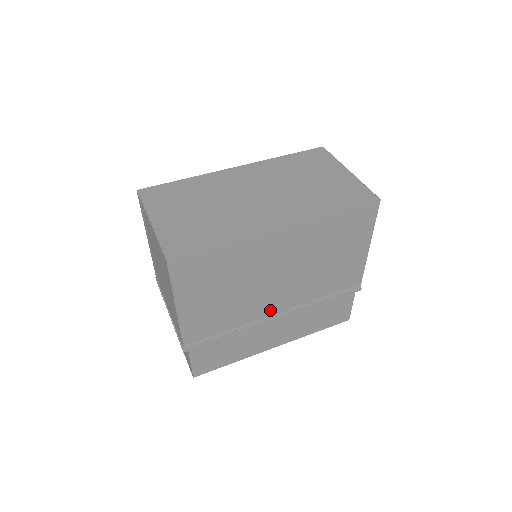
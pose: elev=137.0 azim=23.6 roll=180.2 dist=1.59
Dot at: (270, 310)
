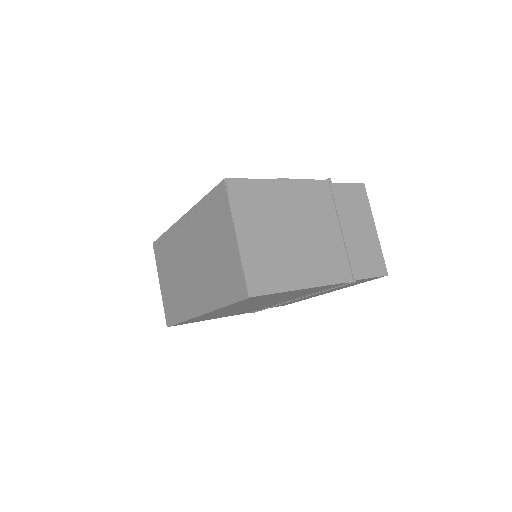
Dot at: (279, 302)
